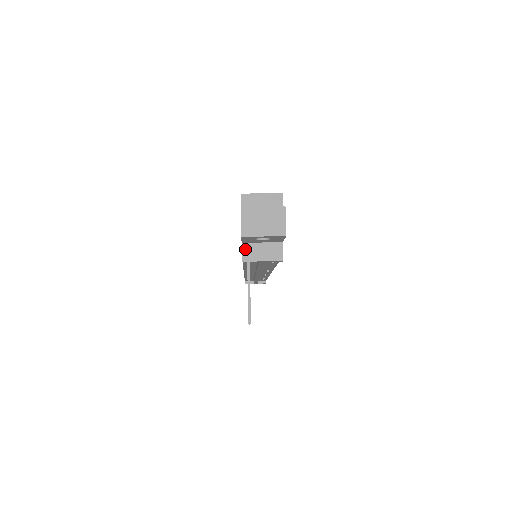
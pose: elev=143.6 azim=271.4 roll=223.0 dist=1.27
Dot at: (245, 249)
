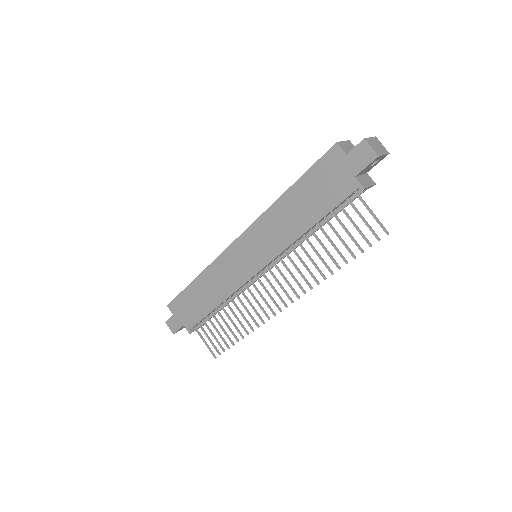
Dot at: (359, 180)
